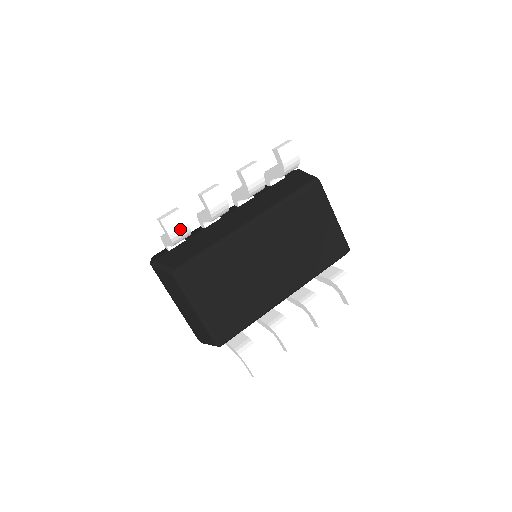
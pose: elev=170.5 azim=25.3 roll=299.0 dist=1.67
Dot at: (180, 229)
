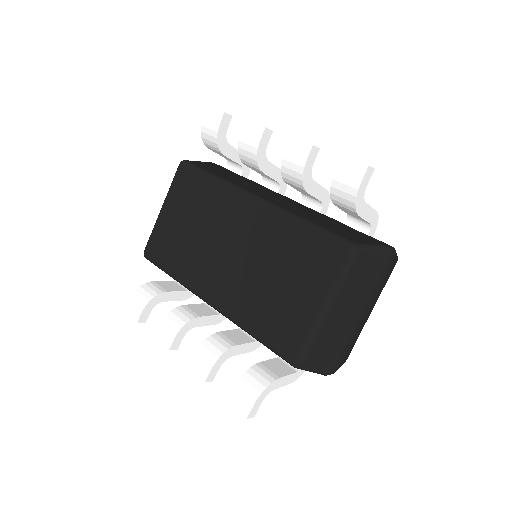
Dot at: (211, 130)
